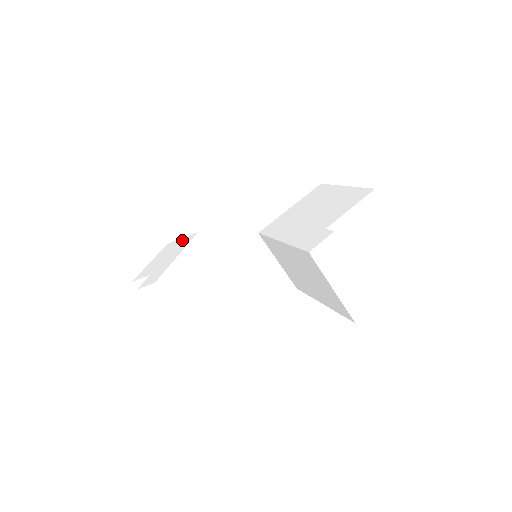
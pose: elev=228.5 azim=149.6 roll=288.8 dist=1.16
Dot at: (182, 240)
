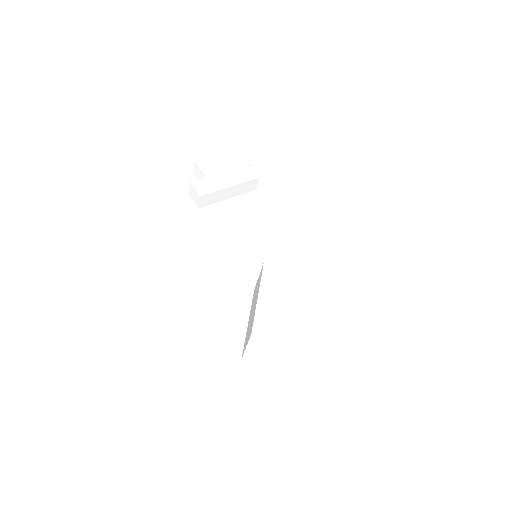
Dot at: (247, 167)
